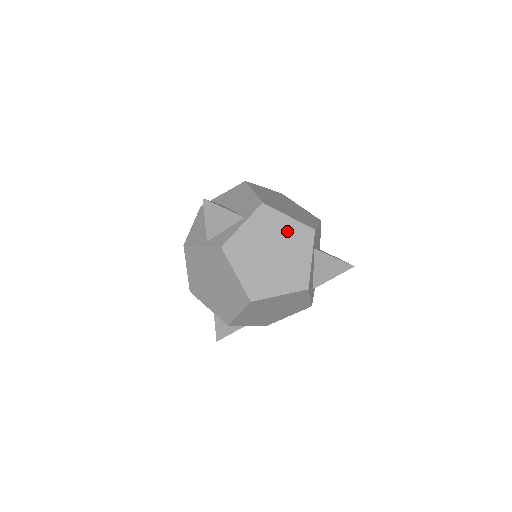
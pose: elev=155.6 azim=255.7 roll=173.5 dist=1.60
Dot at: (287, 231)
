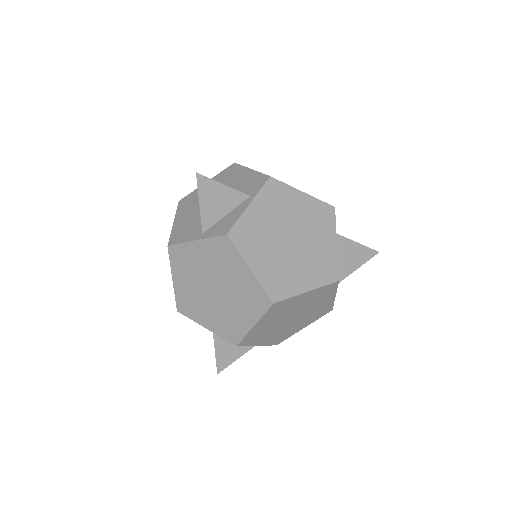
Dot at: (304, 210)
